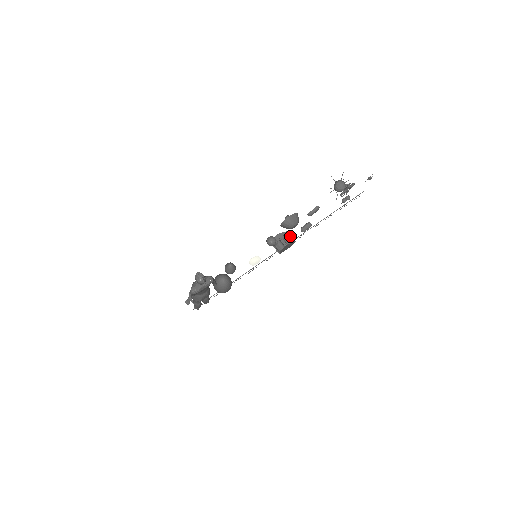
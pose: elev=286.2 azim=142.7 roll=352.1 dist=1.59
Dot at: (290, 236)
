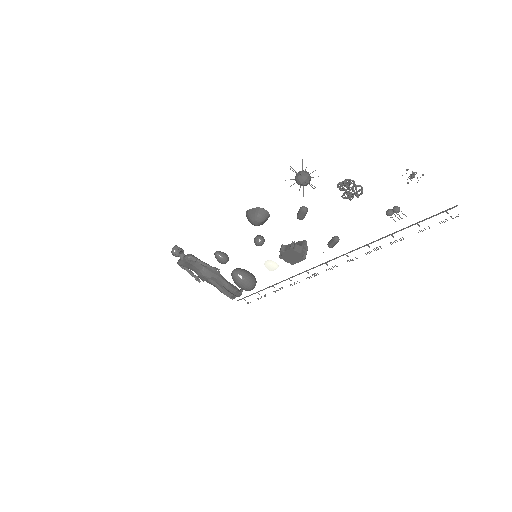
Dot at: (291, 243)
